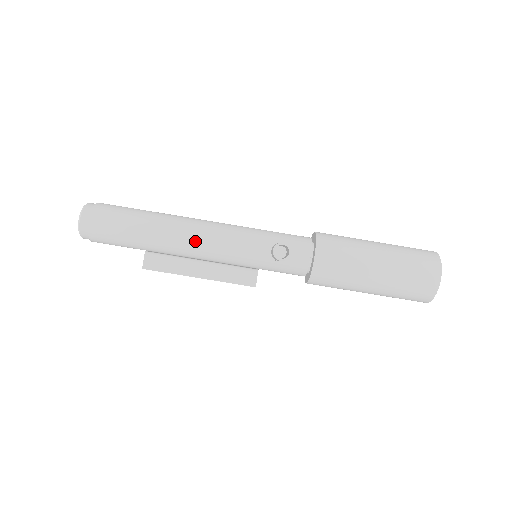
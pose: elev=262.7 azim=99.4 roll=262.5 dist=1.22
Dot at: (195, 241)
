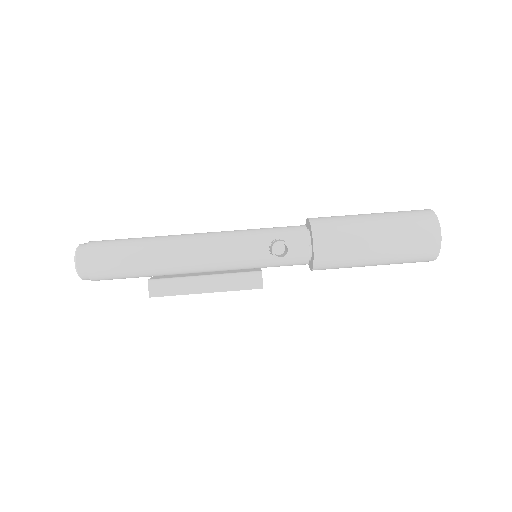
Dot at: (193, 258)
